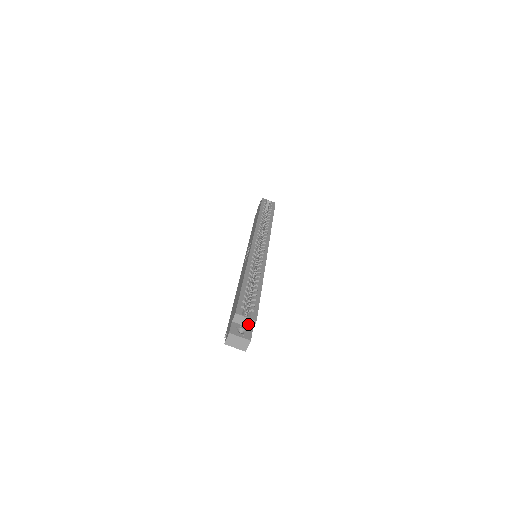
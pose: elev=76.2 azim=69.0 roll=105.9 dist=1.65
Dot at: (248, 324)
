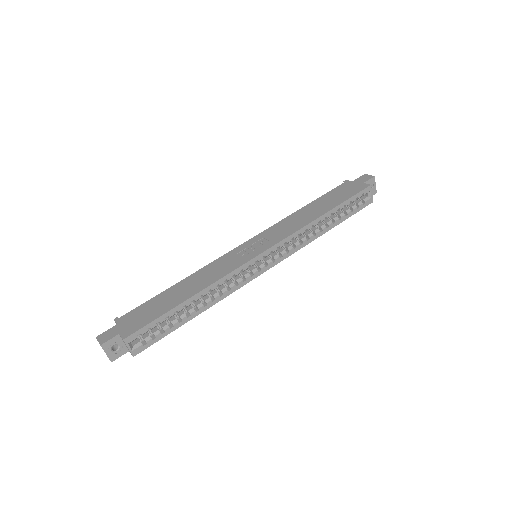
Dot at: occluded
